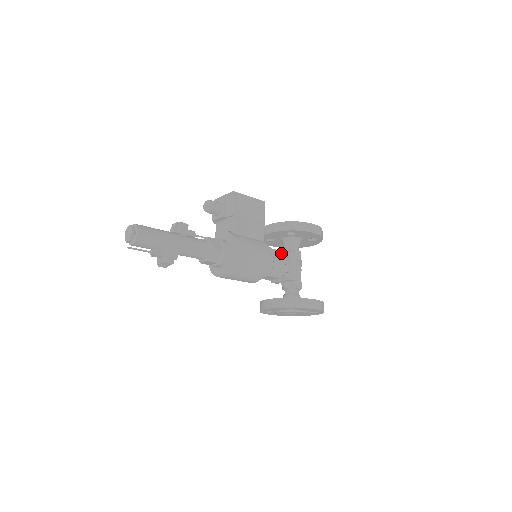
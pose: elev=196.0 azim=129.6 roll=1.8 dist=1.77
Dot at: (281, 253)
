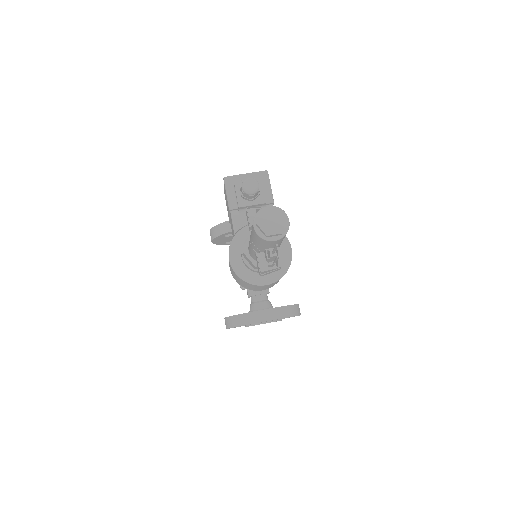
Dot at: occluded
